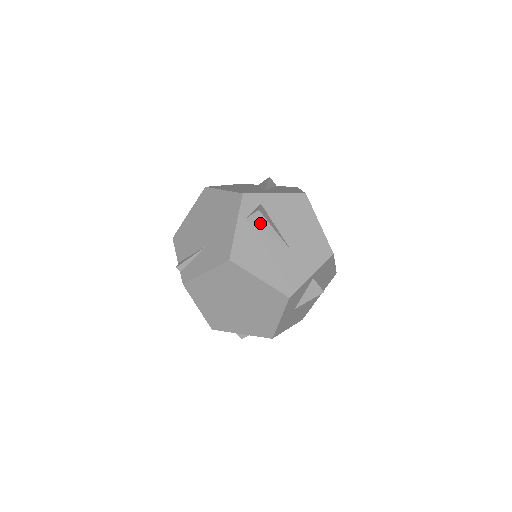
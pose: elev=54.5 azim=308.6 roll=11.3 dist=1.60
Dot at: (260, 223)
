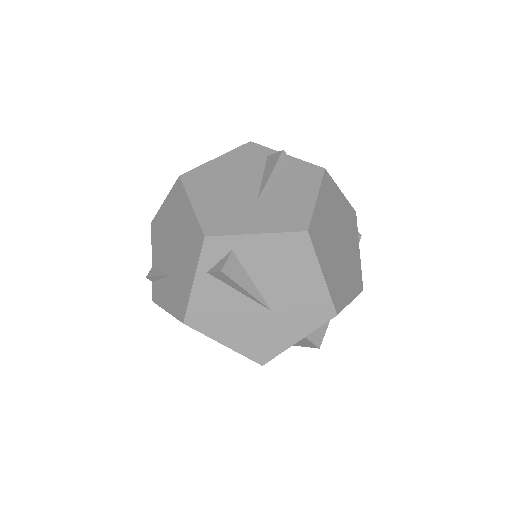
Dot at: (227, 281)
